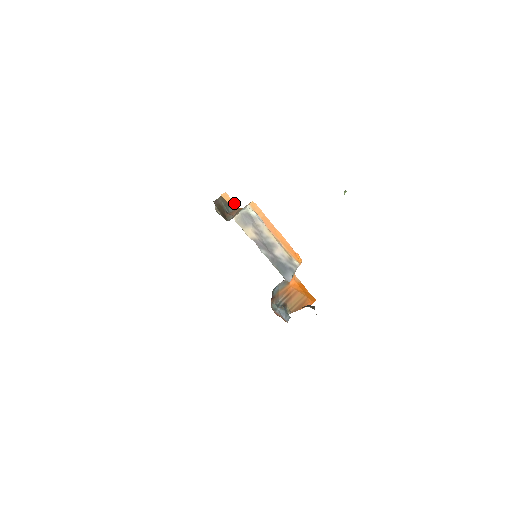
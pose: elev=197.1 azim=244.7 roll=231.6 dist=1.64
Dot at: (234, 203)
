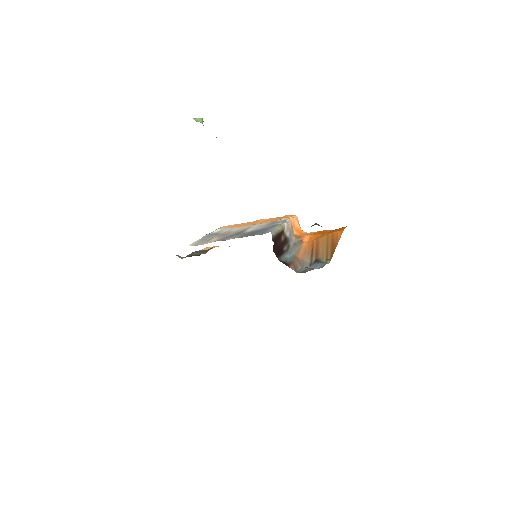
Dot at: occluded
